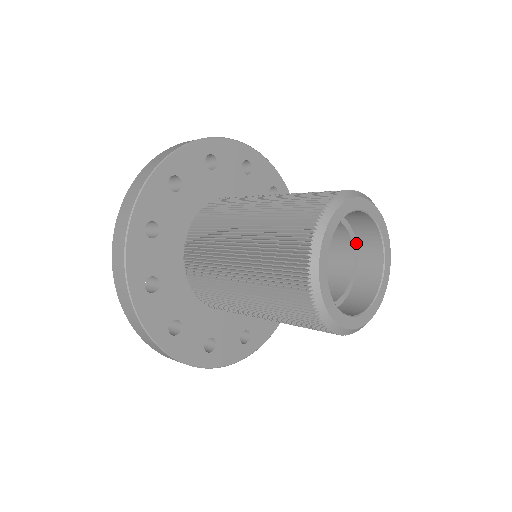
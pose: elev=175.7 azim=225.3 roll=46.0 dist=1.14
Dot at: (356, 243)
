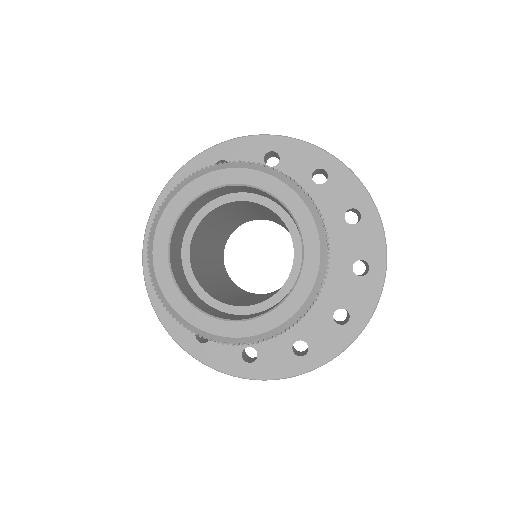
Dot at: (272, 200)
